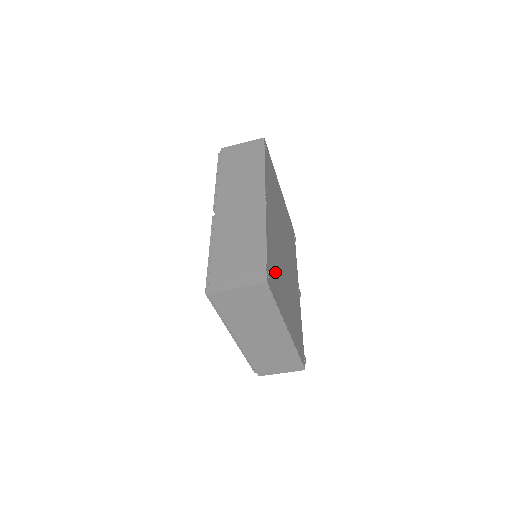
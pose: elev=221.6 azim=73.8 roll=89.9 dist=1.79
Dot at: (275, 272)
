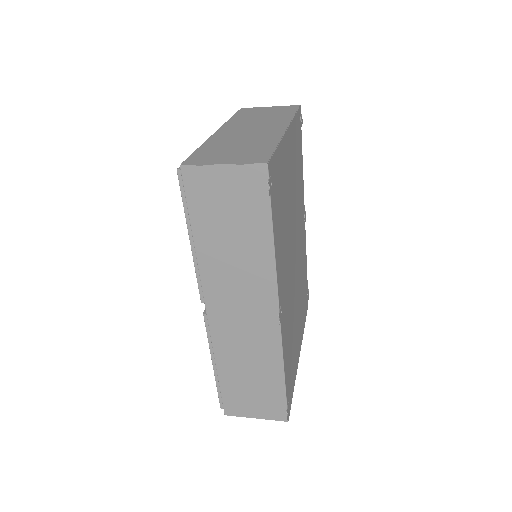
Dot at: (291, 361)
